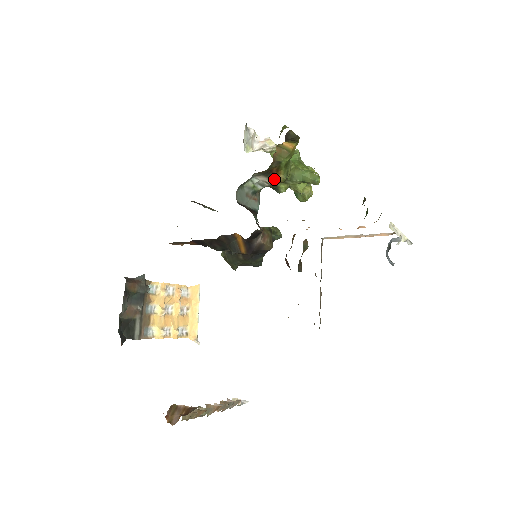
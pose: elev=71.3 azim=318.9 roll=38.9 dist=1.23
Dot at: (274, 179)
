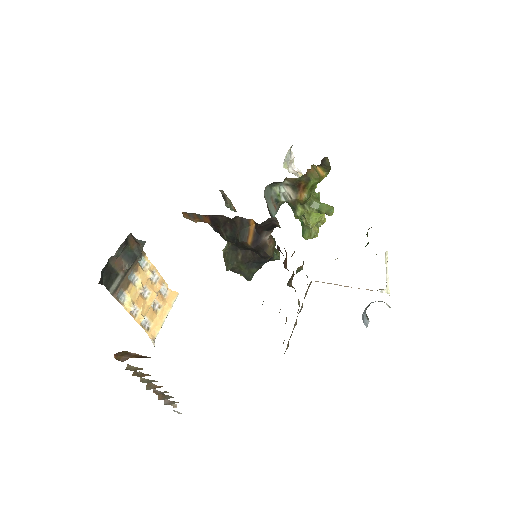
Dot at: (298, 195)
